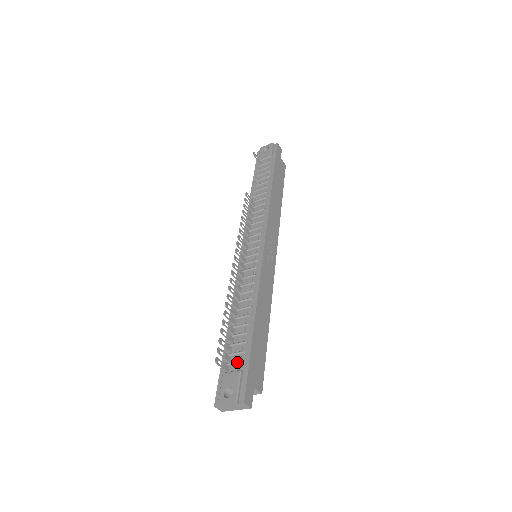
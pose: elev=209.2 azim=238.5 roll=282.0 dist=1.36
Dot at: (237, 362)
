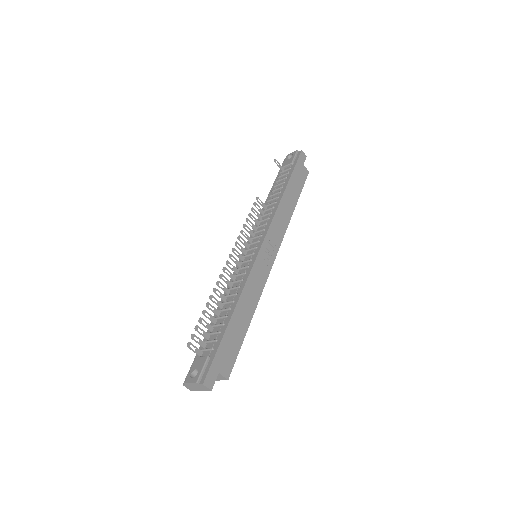
Dot at: (208, 349)
